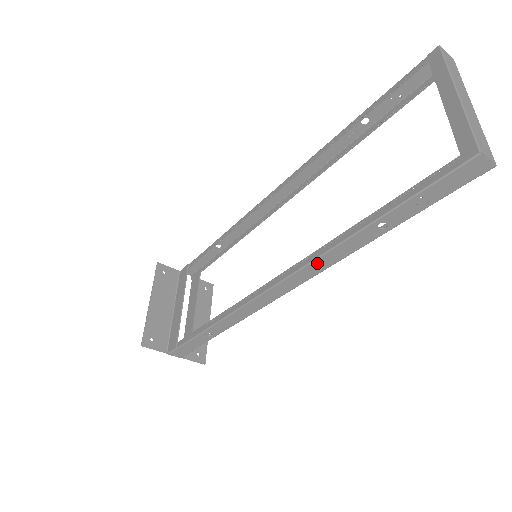
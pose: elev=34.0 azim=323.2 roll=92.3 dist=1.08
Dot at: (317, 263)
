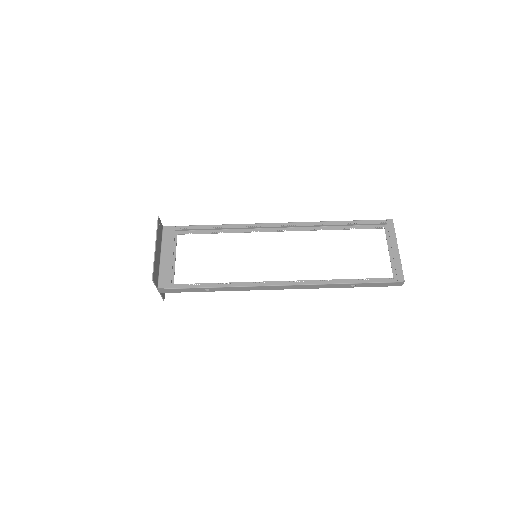
Dot at: (313, 286)
